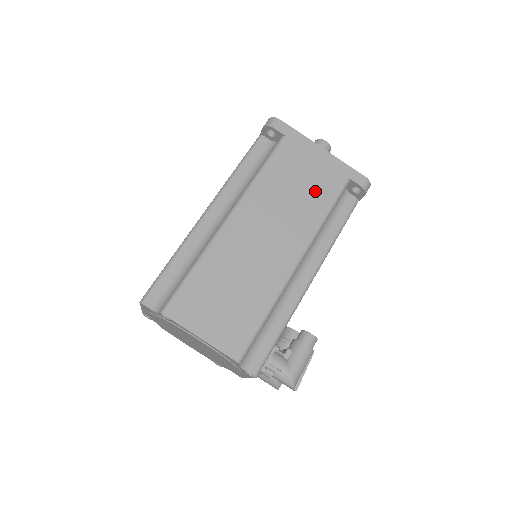
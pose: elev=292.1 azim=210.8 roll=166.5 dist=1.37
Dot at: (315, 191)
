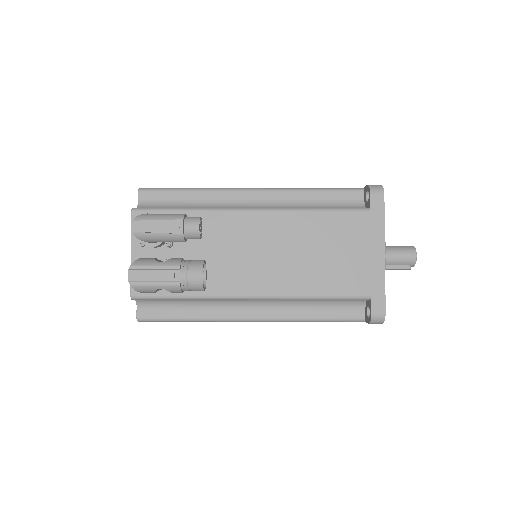
Dot at: occluded
